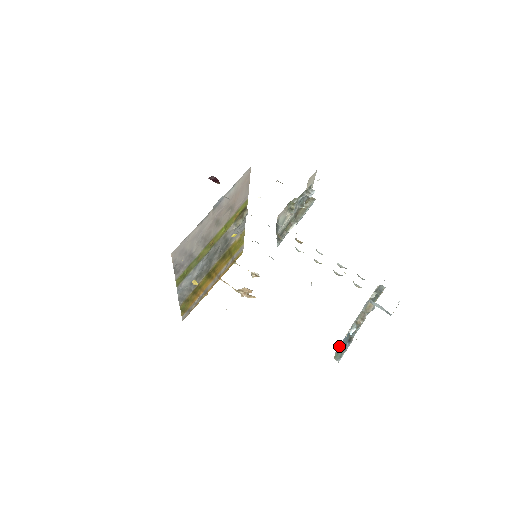
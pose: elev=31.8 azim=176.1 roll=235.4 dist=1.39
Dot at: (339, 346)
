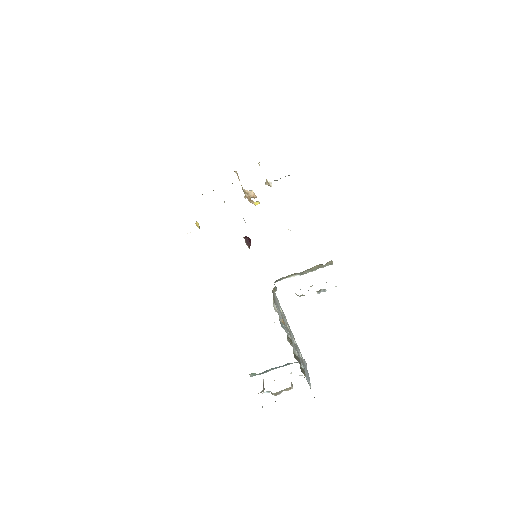
Dot at: occluded
